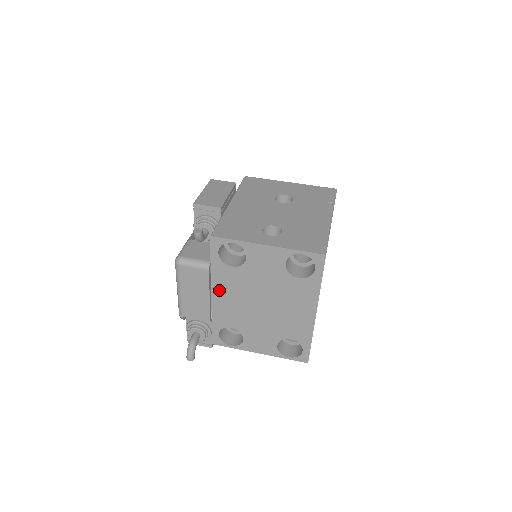
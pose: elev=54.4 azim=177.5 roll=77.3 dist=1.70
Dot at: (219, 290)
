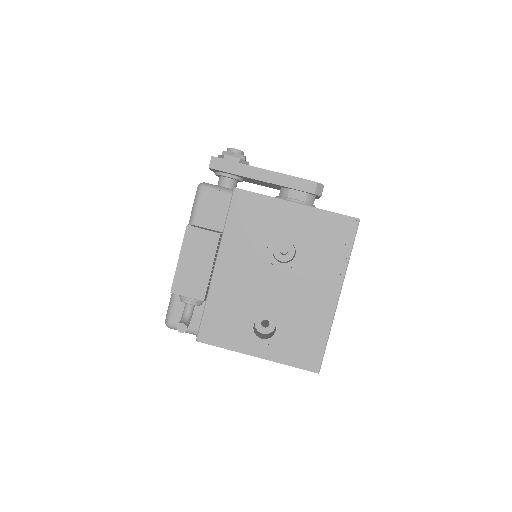
Dot at: occluded
